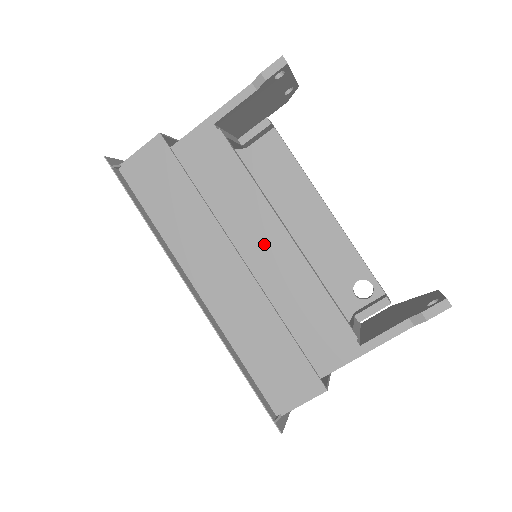
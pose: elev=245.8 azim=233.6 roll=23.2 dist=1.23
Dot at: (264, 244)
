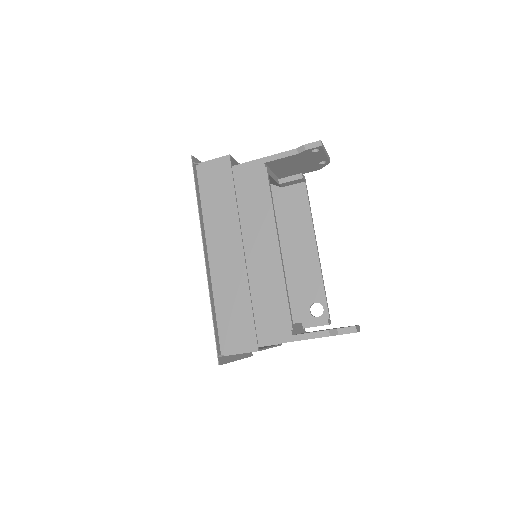
Dot at: (262, 247)
